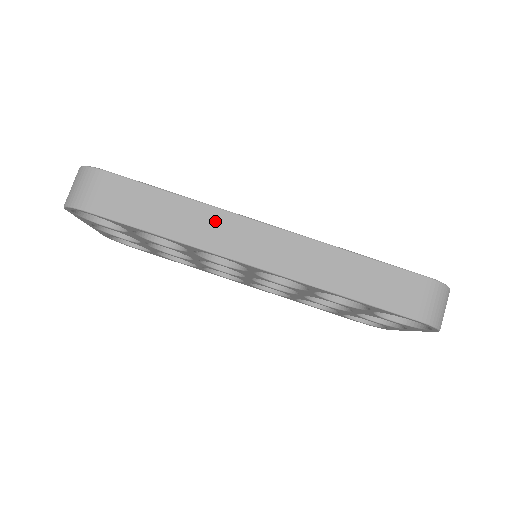
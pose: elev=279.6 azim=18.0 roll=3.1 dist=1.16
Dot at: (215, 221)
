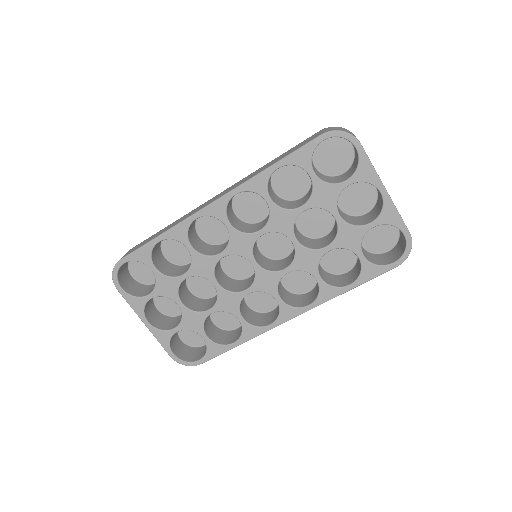
Dot at: (190, 213)
